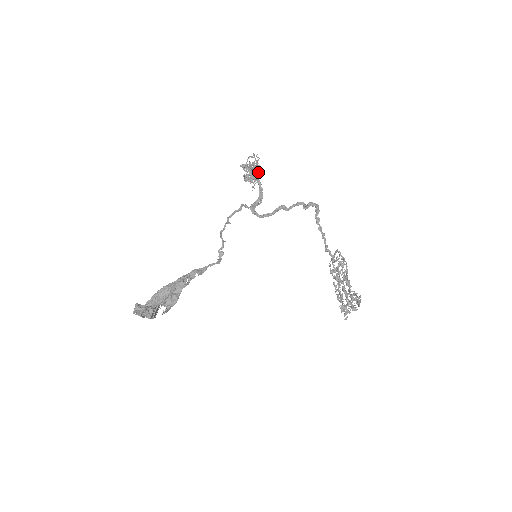
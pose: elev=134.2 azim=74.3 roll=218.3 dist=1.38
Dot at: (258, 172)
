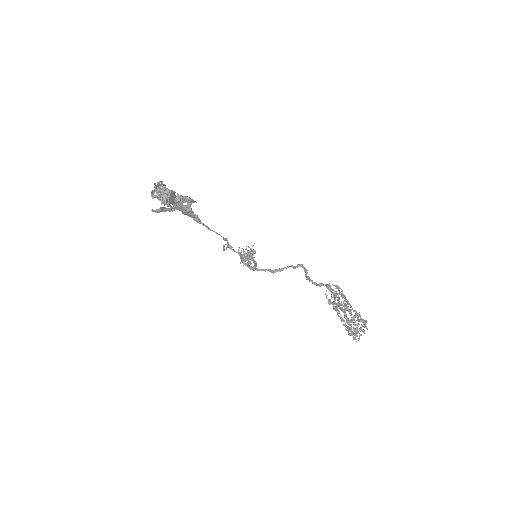
Dot at: (253, 251)
